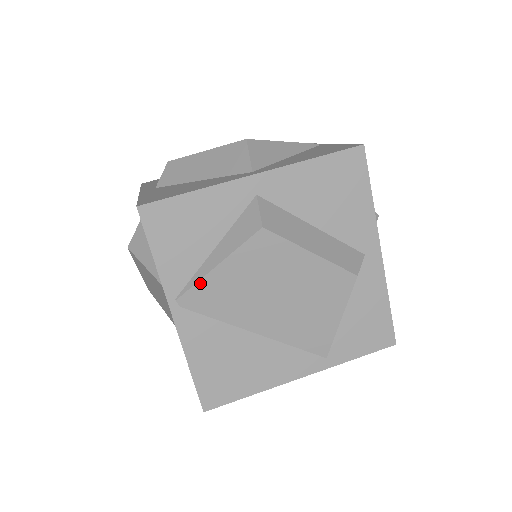
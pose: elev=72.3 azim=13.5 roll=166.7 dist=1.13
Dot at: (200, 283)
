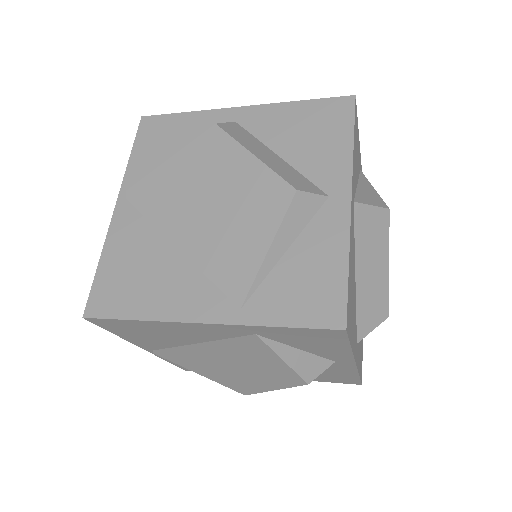
Dot at: (150, 176)
